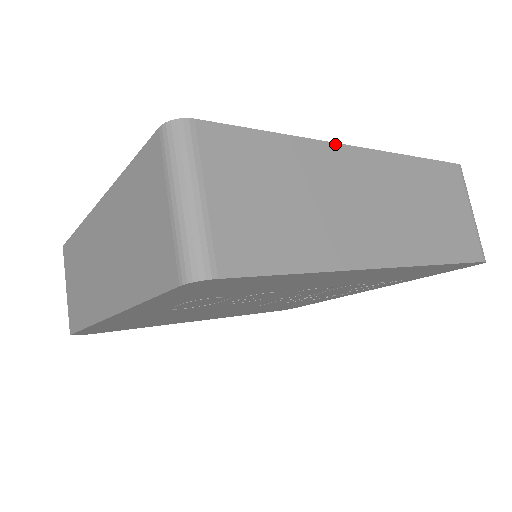
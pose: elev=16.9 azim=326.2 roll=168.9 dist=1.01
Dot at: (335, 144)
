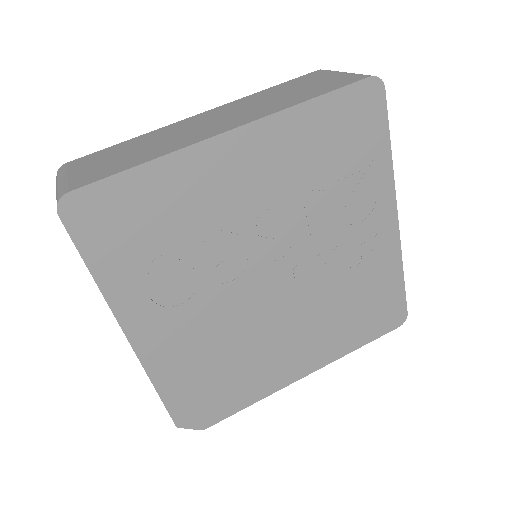
Dot at: (178, 122)
